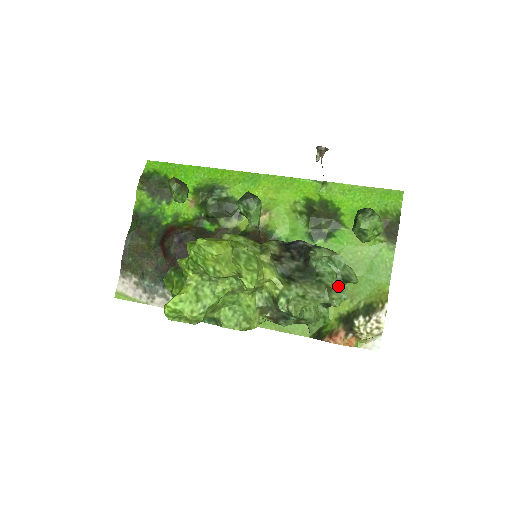
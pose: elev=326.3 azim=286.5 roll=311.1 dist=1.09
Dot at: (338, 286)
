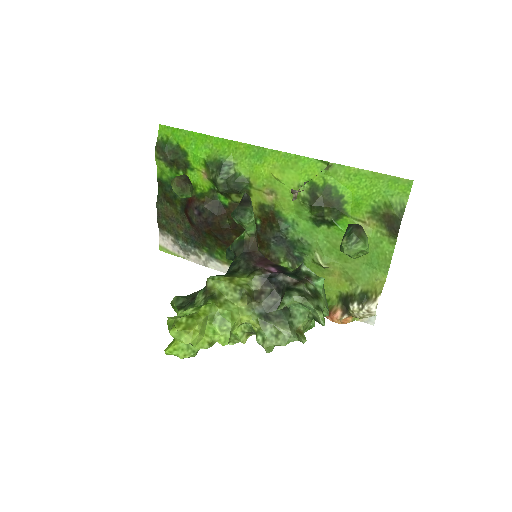
Dot at: occluded
